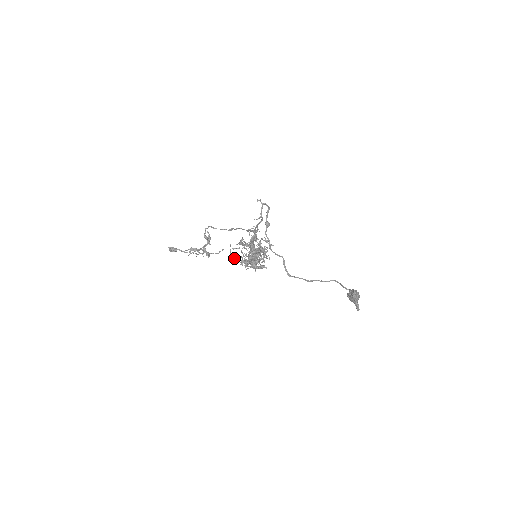
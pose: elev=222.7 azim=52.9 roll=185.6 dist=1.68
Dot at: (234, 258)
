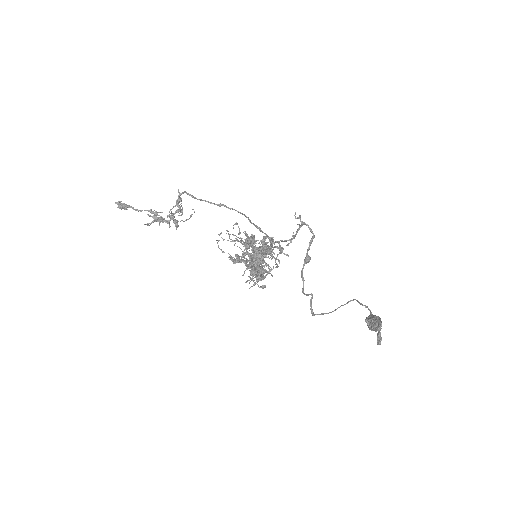
Dot at: occluded
